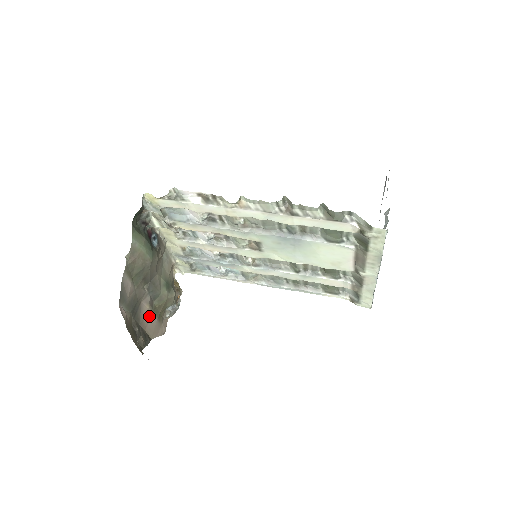
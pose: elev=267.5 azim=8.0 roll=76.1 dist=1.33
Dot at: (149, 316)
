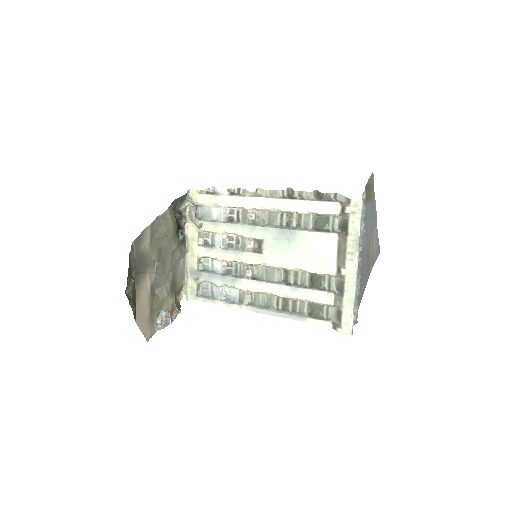
Dot at: (145, 296)
